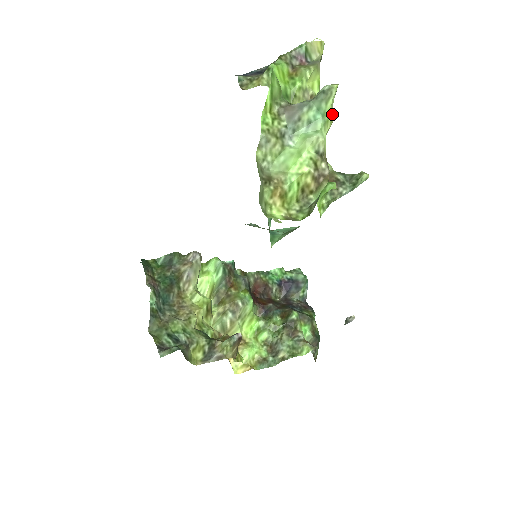
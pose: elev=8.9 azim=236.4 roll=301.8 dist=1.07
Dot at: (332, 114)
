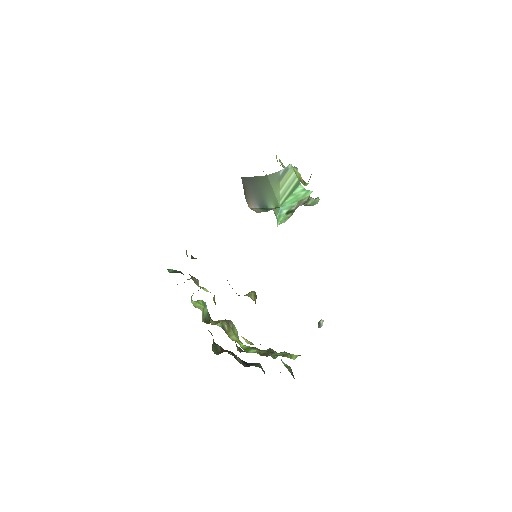
Dot at: occluded
